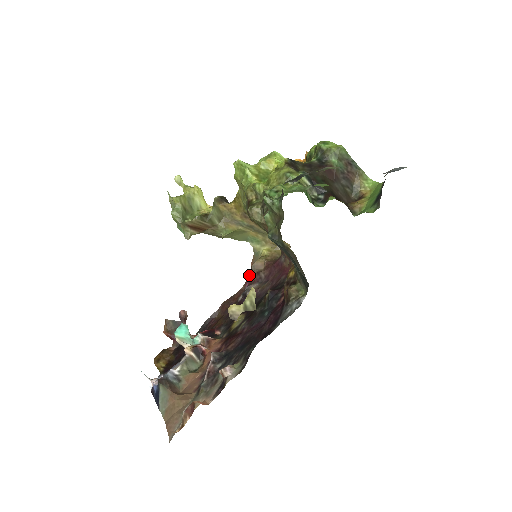
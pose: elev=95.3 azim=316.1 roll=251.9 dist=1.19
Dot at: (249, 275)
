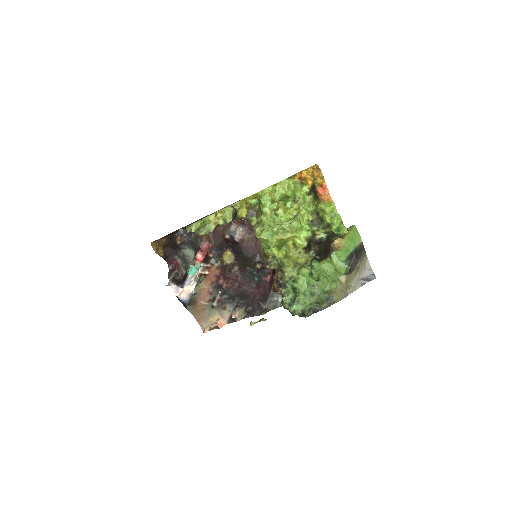
Dot at: occluded
